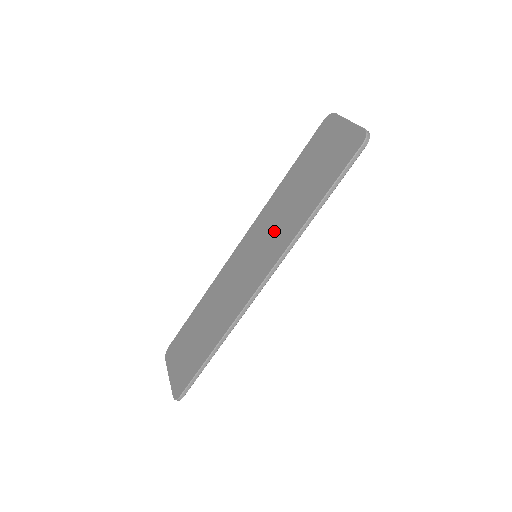
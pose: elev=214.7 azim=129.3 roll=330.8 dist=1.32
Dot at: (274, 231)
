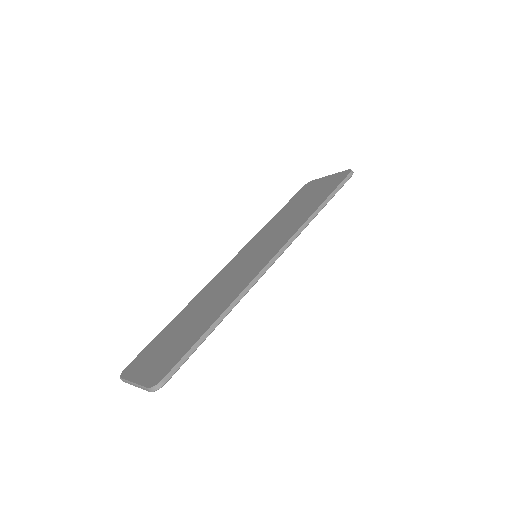
Dot at: (276, 234)
